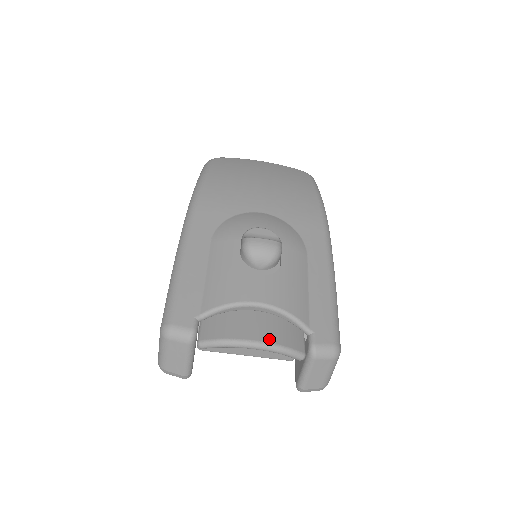
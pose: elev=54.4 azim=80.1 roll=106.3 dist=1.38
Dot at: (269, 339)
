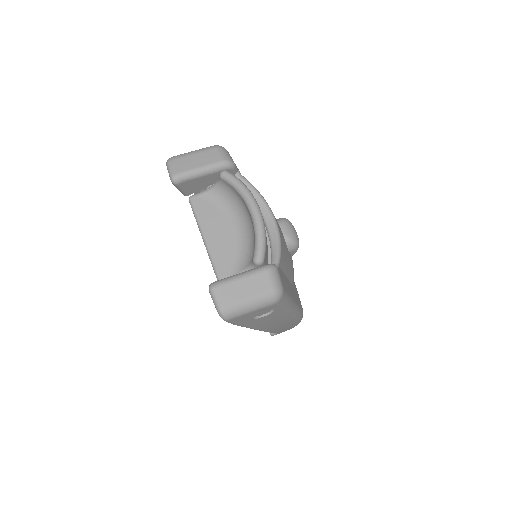
Dot at: occluded
